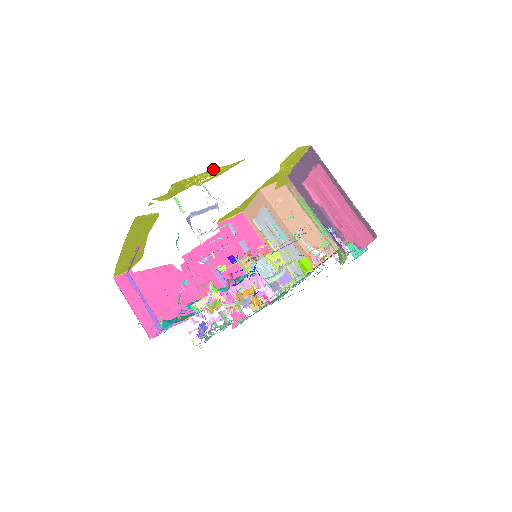
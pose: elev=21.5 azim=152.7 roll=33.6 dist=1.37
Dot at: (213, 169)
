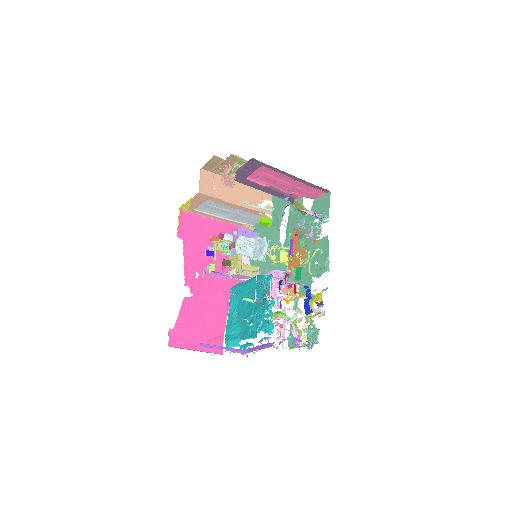
Dot at: occluded
